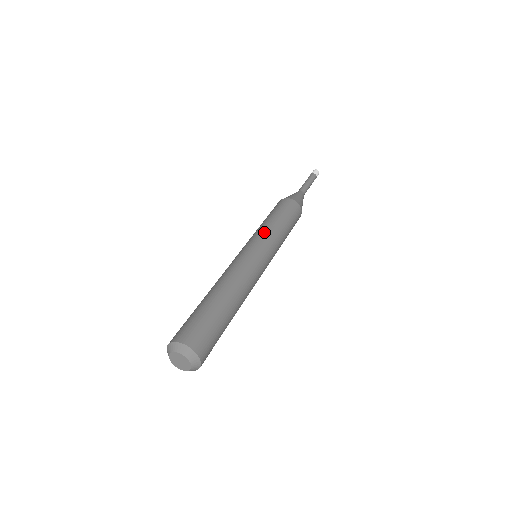
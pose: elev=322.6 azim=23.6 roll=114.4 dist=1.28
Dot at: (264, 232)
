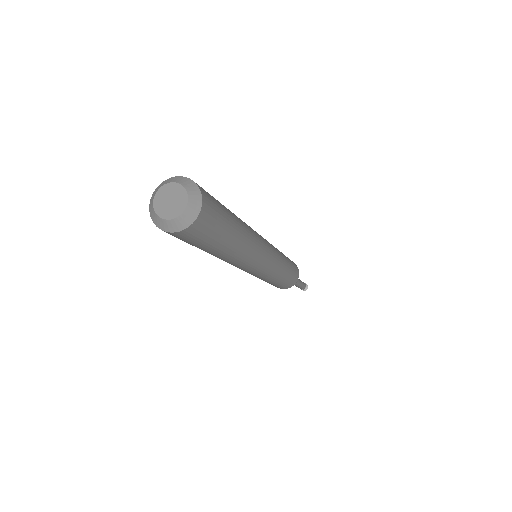
Dot at: (277, 249)
